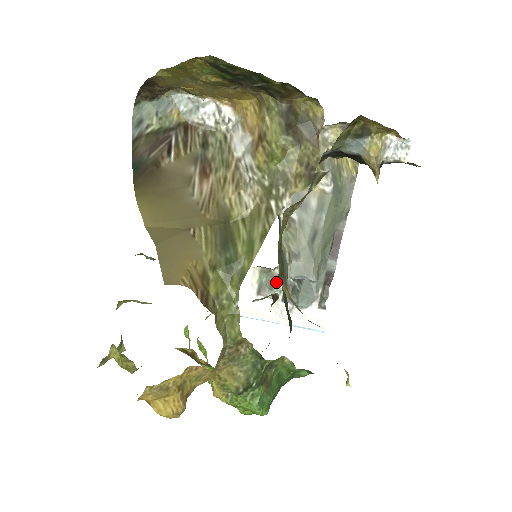
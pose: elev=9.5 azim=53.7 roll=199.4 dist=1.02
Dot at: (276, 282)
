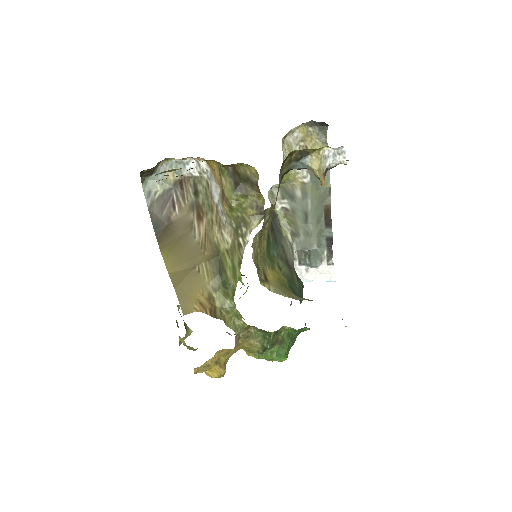
Dot at: occluded
